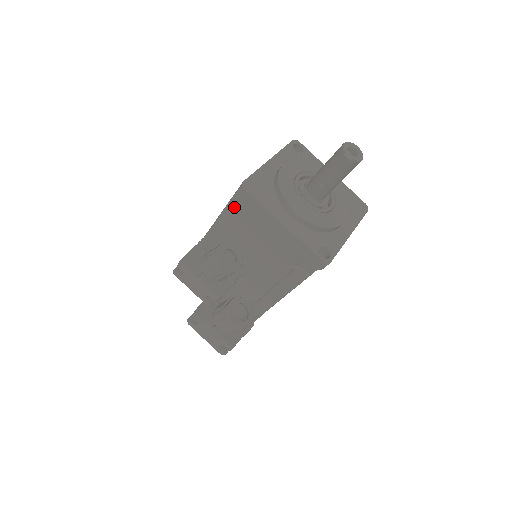
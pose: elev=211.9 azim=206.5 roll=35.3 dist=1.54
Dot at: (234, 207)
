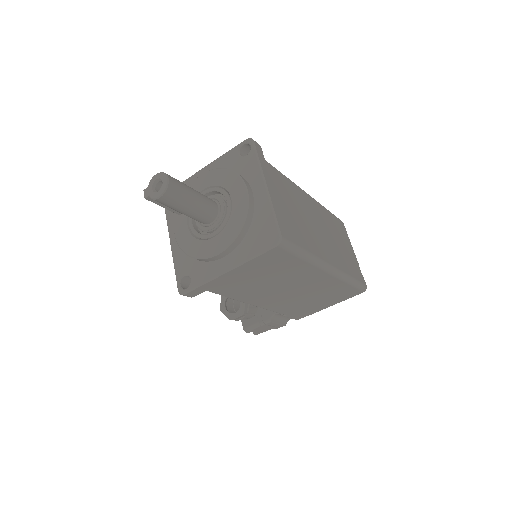
Dot at: occluded
